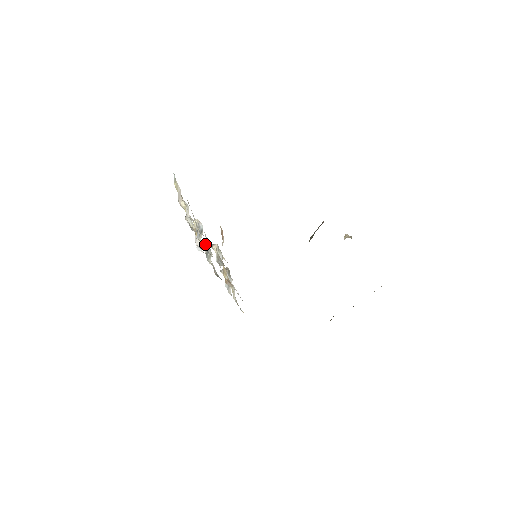
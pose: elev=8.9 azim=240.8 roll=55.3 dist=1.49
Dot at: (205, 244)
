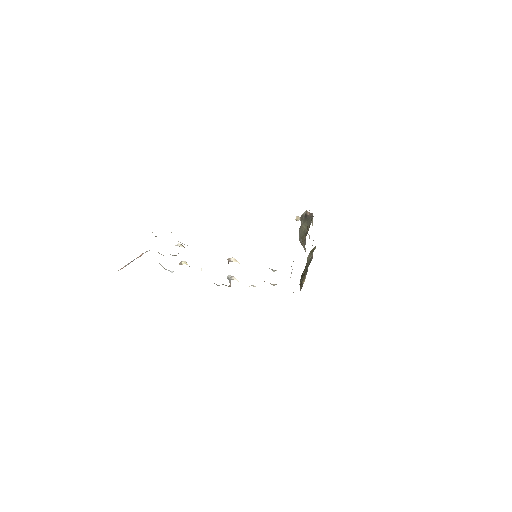
Dot at: (186, 264)
